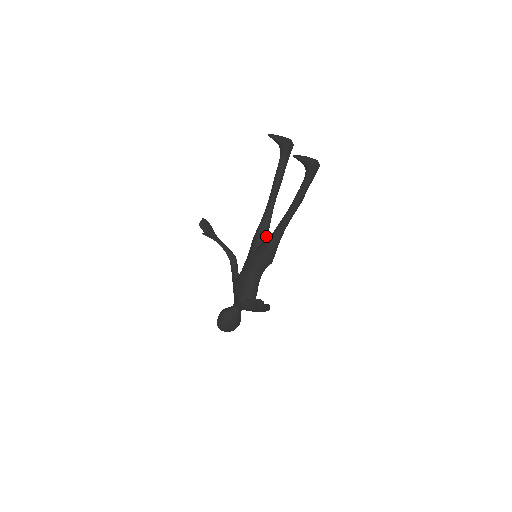
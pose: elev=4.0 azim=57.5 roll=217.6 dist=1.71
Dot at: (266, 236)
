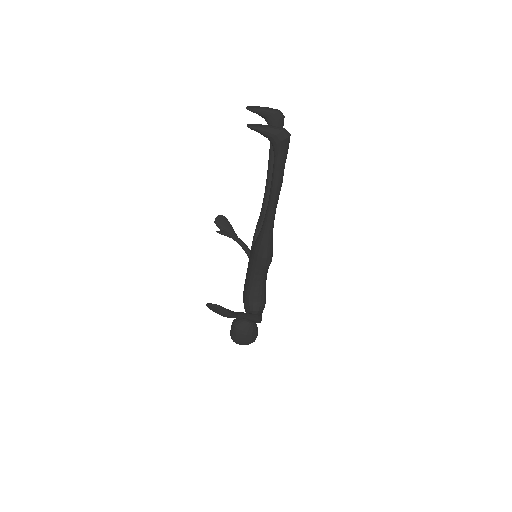
Dot at: occluded
